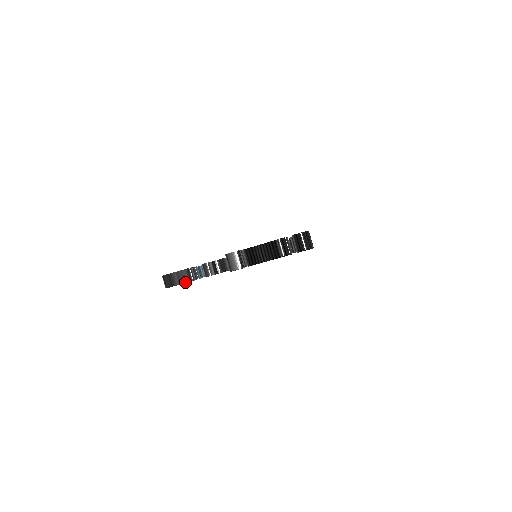
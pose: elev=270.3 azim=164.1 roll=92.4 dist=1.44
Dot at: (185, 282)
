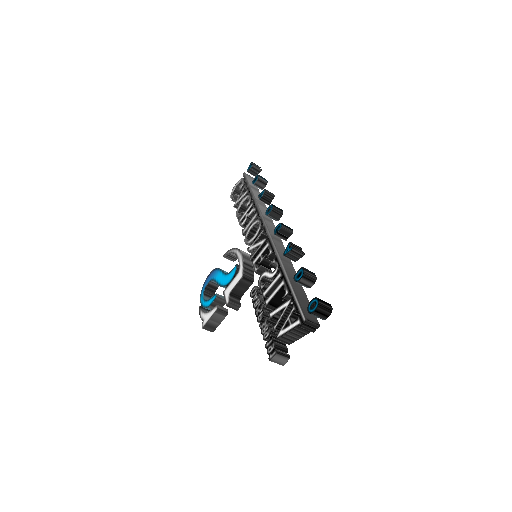
Dot at: occluded
